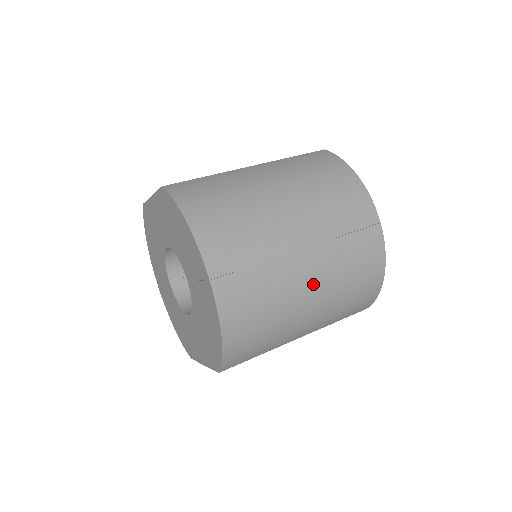
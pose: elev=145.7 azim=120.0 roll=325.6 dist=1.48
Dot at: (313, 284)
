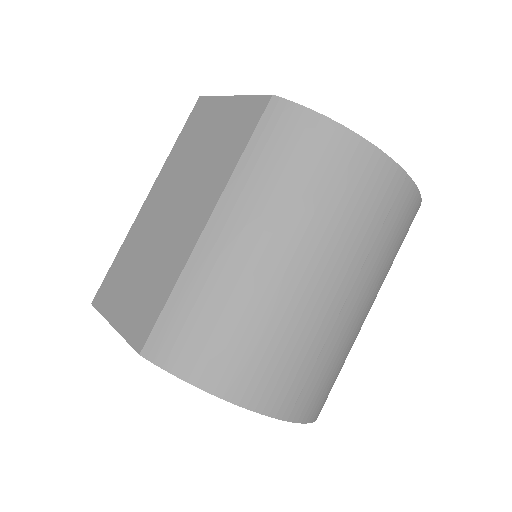
Dot at: (368, 303)
